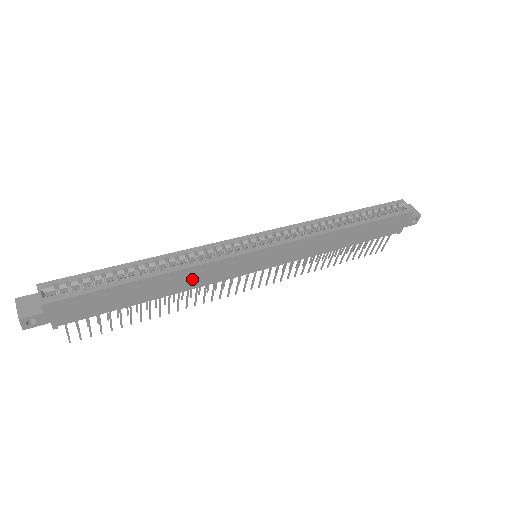
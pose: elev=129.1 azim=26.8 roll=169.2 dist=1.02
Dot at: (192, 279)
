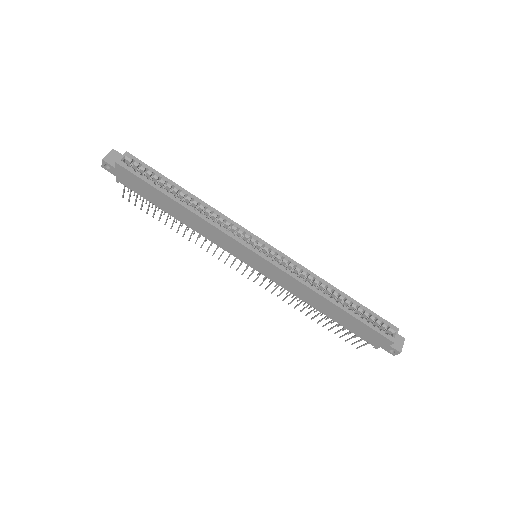
Dot at: (203, 228)
